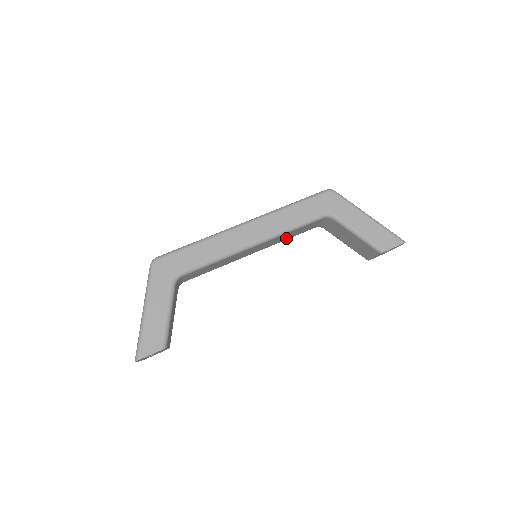
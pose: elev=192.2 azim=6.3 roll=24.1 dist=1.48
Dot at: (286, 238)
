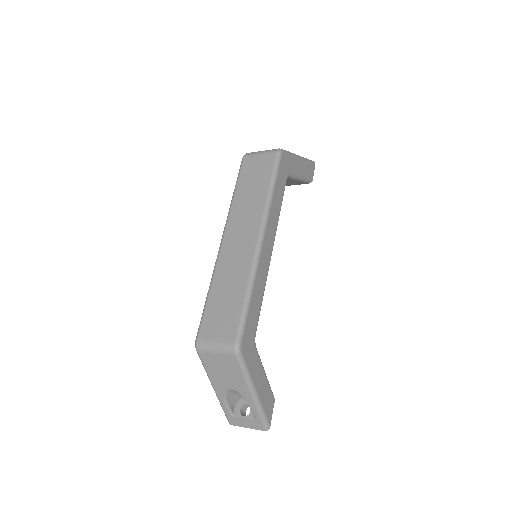
Dot at: occluded
